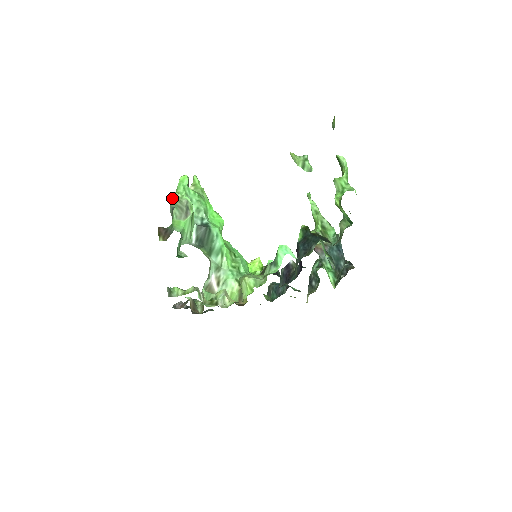
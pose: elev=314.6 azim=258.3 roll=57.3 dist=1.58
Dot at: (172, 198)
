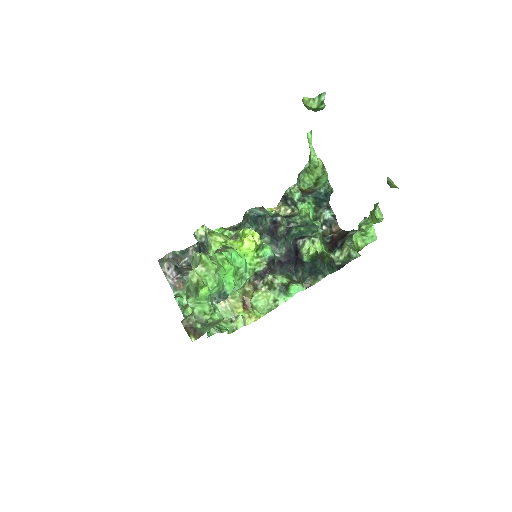
Dot at: (193, 306)
